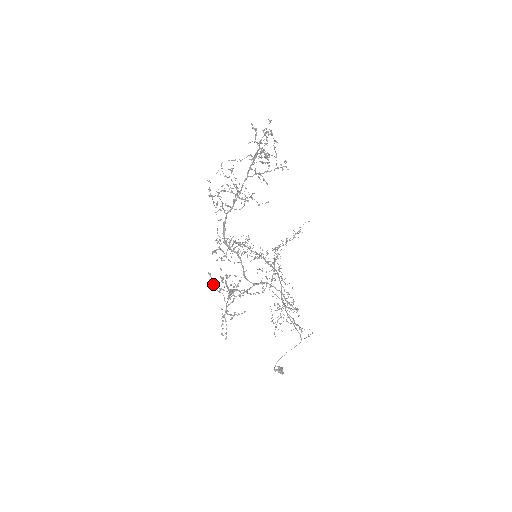
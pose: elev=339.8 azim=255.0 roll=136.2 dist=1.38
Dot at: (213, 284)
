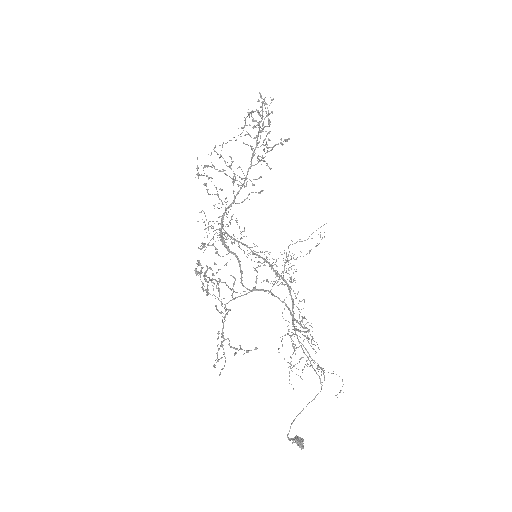
Dot at: occluded
